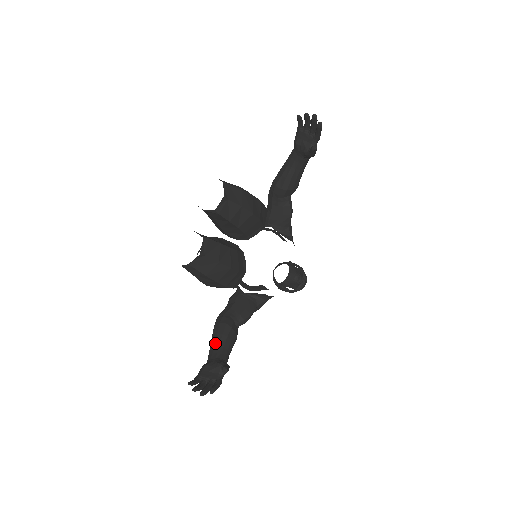
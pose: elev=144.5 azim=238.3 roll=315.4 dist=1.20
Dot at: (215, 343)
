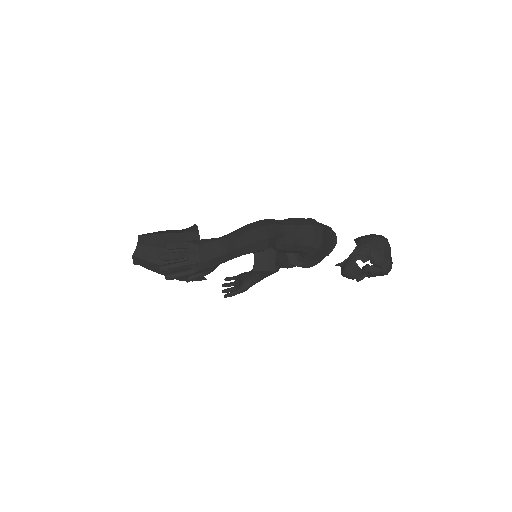
Dot at: occluded
